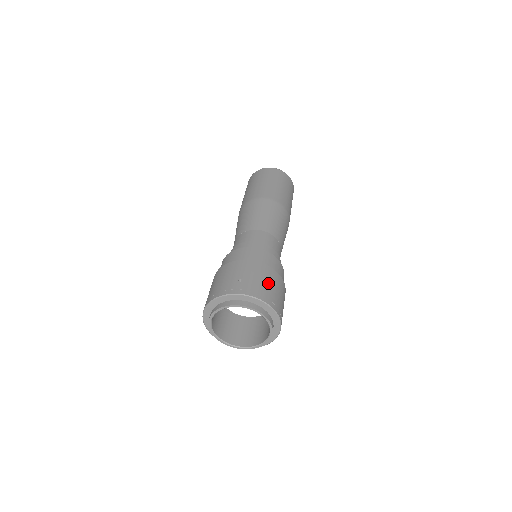
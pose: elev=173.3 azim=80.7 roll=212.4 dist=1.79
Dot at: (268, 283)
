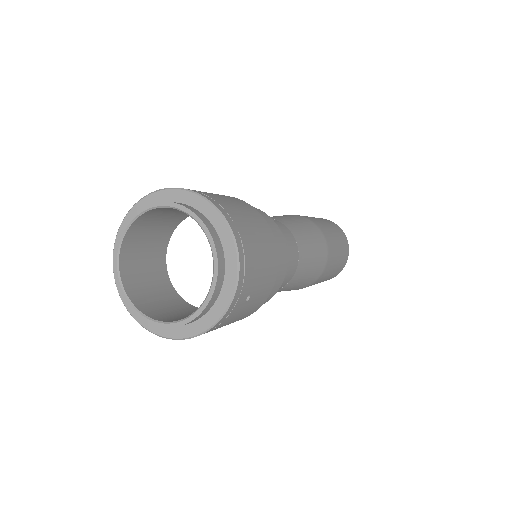
Dot at: (236, 206)
